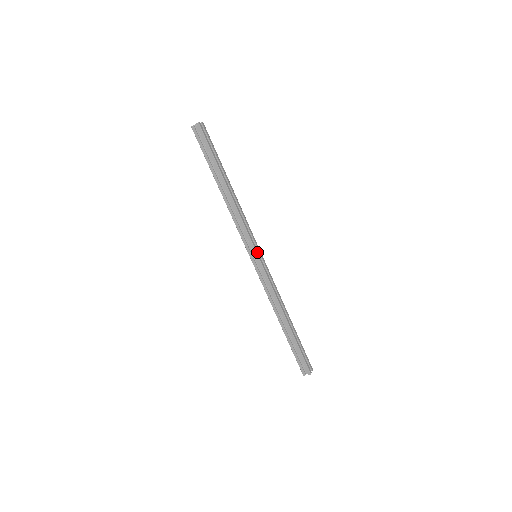
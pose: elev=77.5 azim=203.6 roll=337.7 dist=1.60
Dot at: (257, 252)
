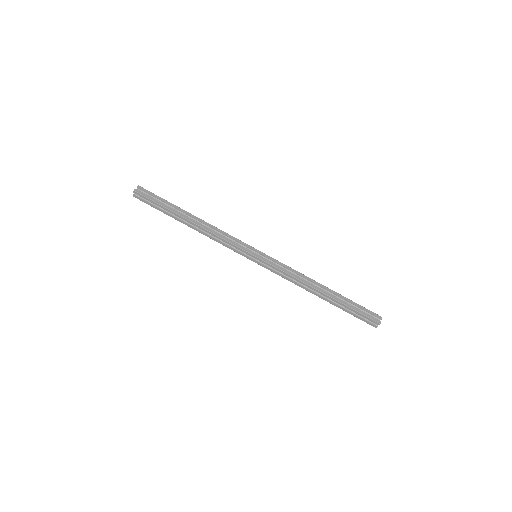
Dot at: (252, 253)
